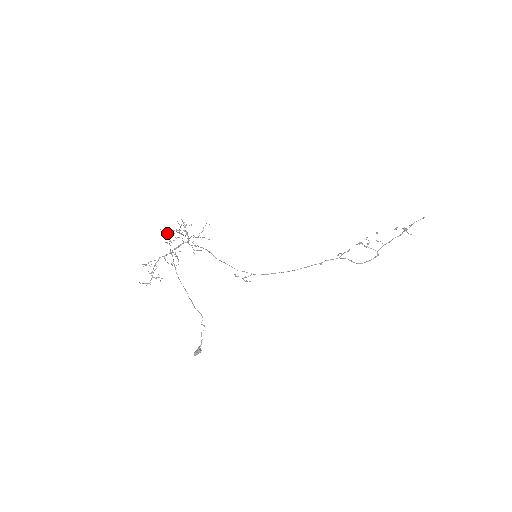
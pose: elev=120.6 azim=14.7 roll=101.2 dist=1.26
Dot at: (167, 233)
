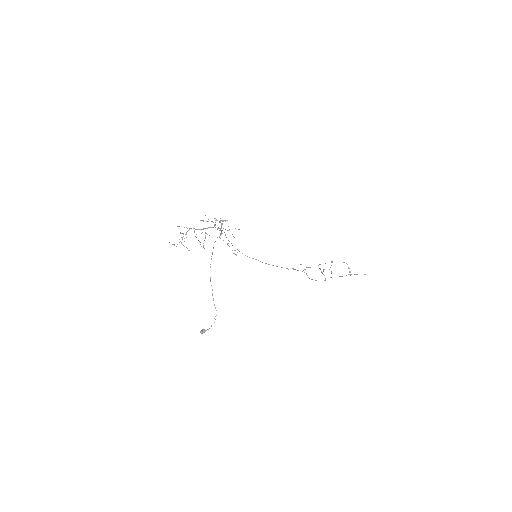
Dot at: occluded
